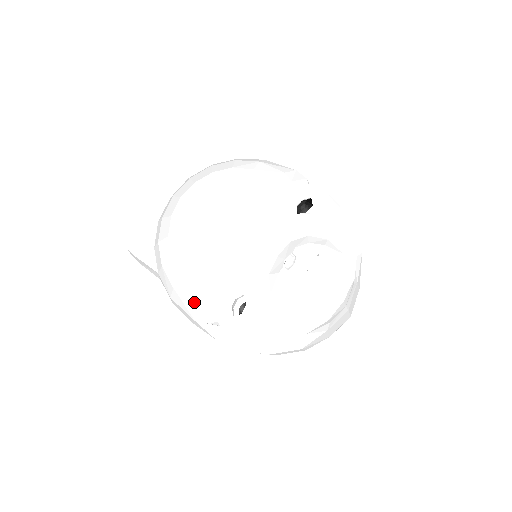
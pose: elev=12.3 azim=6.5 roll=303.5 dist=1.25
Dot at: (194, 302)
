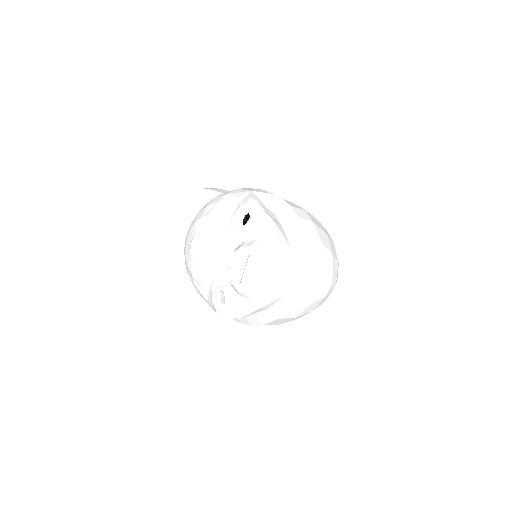
Dot at: (206, 299)
